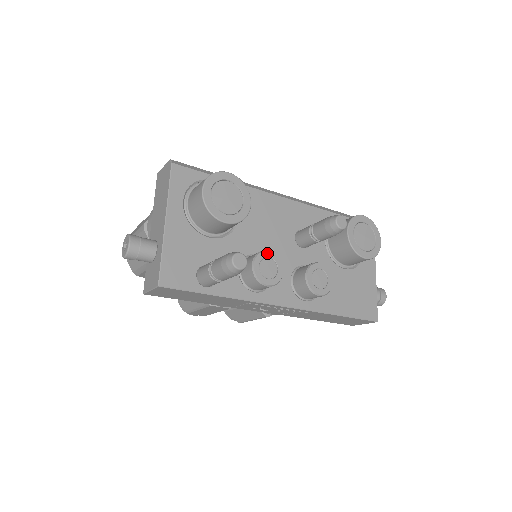
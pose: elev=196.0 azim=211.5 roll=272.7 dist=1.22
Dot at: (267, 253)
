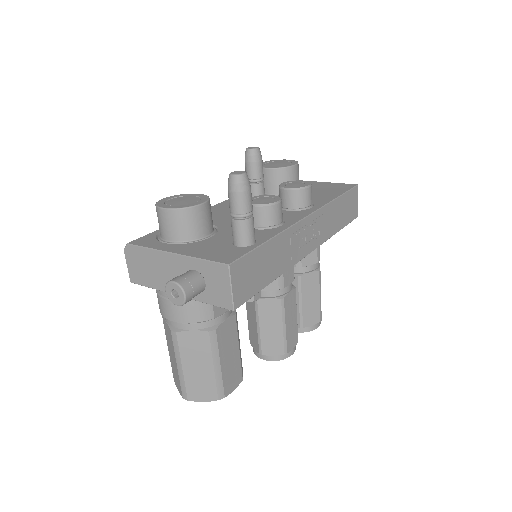
Dot at: occluded
